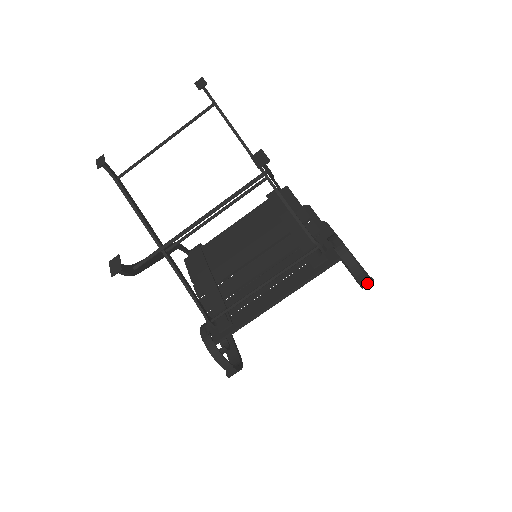
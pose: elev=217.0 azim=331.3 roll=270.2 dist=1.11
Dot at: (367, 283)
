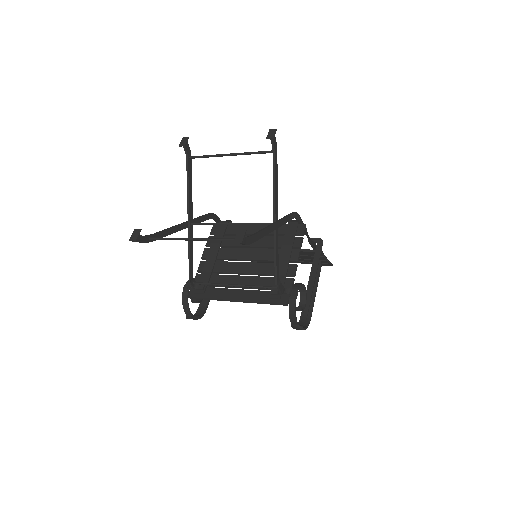
Dot at: (298, 329)
